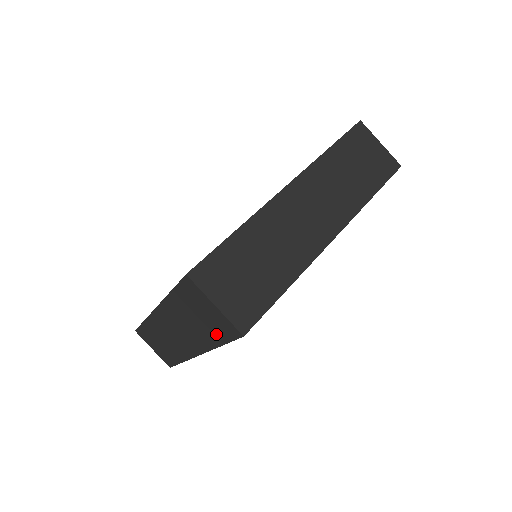
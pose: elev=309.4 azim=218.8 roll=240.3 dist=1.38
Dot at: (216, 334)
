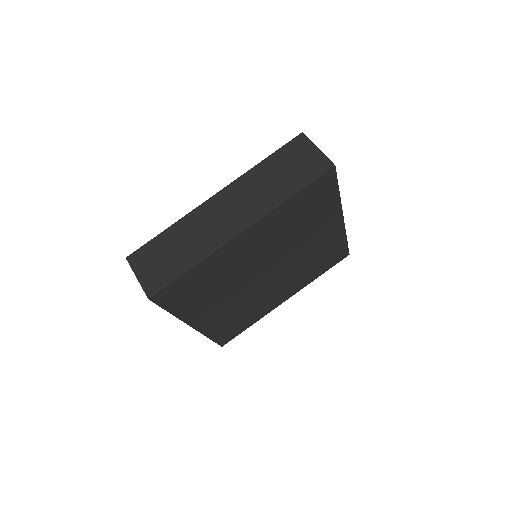
Dot at: occluded
